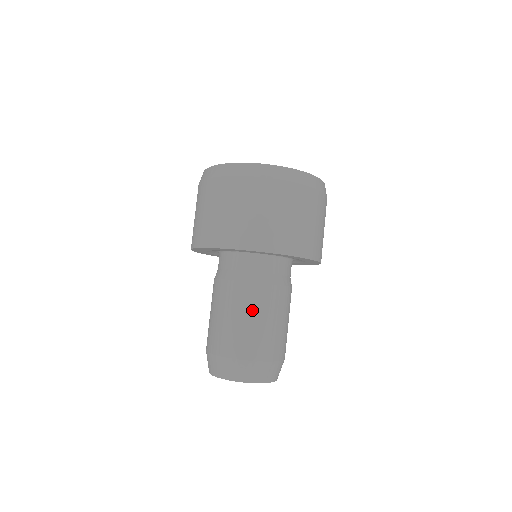
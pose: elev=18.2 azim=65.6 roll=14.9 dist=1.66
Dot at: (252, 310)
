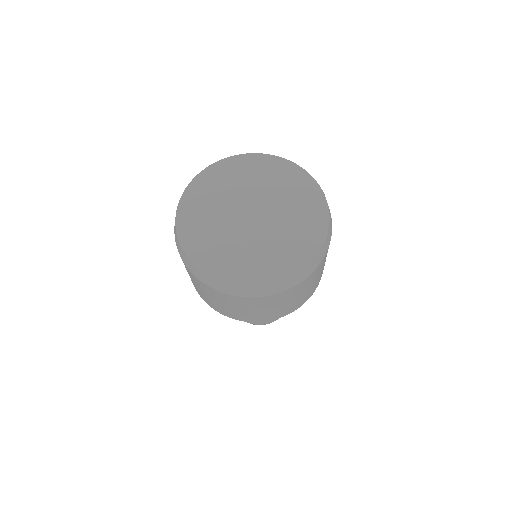
Dot at: occluded
